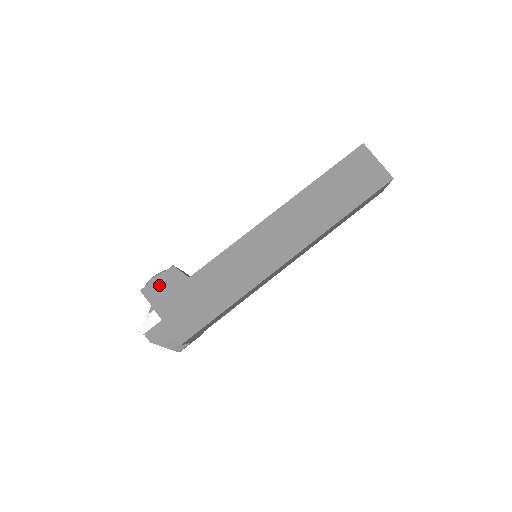
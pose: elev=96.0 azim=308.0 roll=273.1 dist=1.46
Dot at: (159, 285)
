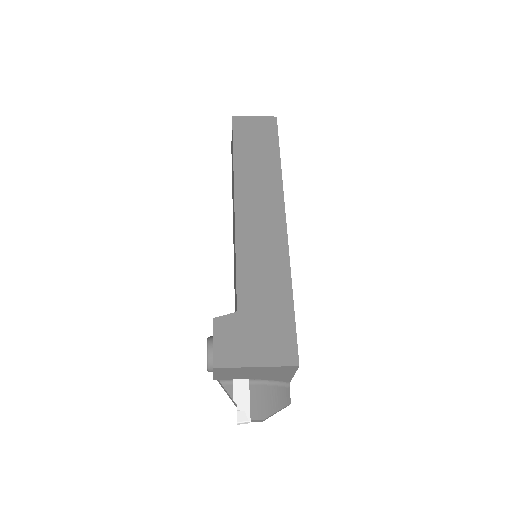
Dot at: (222, 345)
